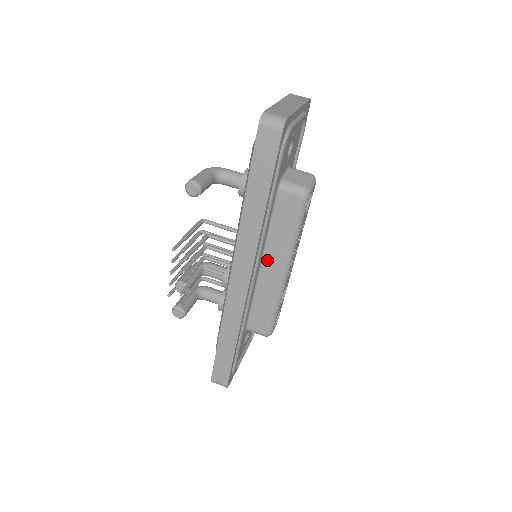
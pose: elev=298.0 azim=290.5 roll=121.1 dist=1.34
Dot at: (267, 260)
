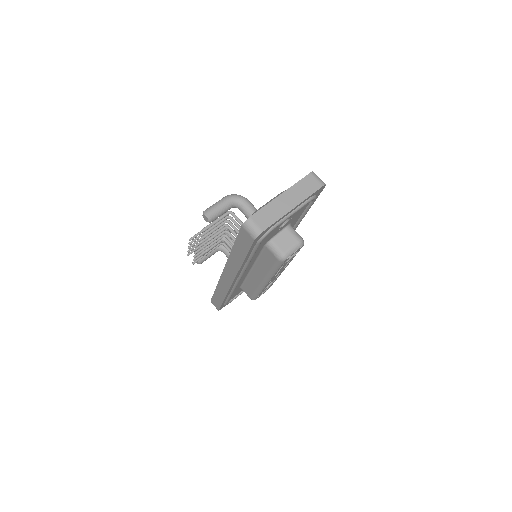
Dot at: (255, 270)
